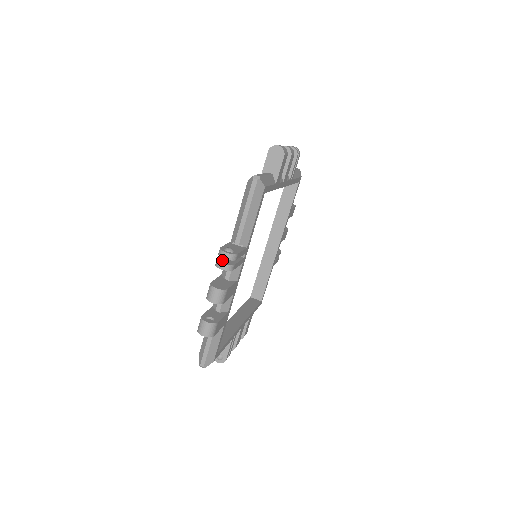
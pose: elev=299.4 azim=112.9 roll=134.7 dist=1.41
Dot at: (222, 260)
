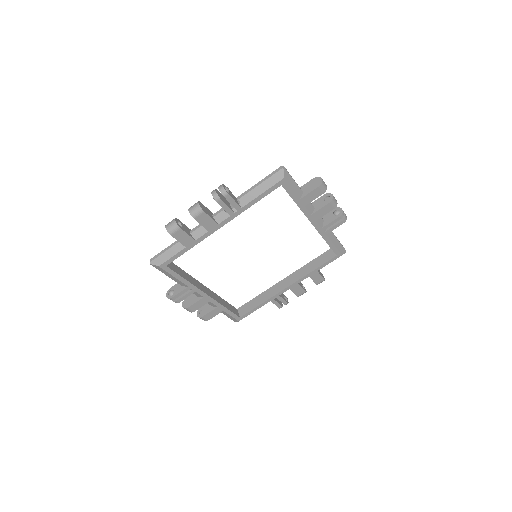
Dot at: (218, 192)
